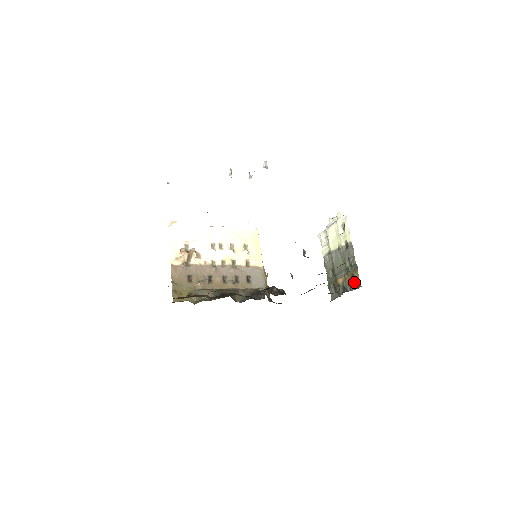
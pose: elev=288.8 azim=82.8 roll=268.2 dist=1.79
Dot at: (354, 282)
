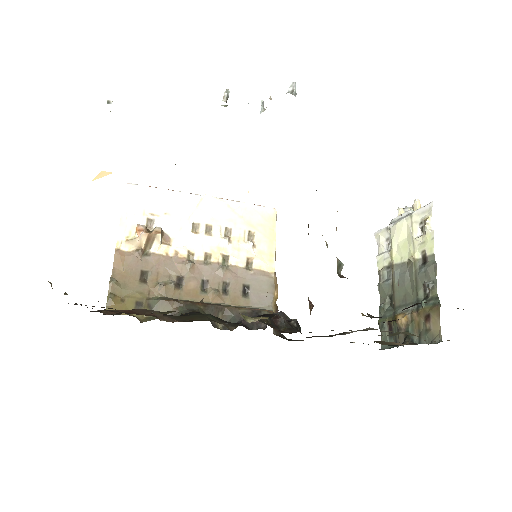
Dot at: (428, 329)
